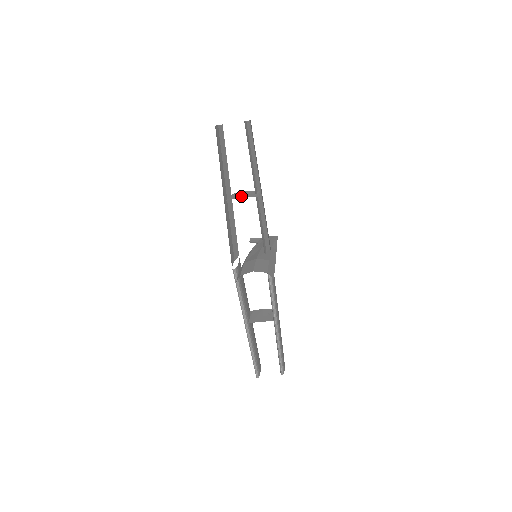
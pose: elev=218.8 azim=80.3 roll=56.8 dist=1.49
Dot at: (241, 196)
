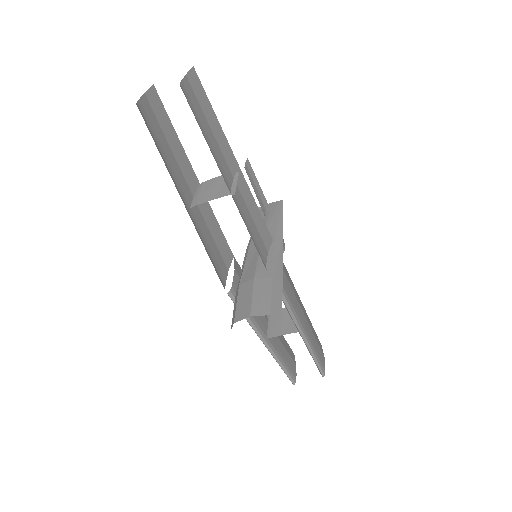
Dot at: (210, 195)
